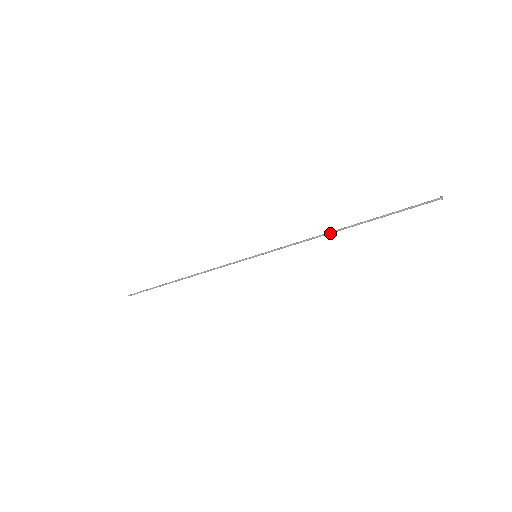
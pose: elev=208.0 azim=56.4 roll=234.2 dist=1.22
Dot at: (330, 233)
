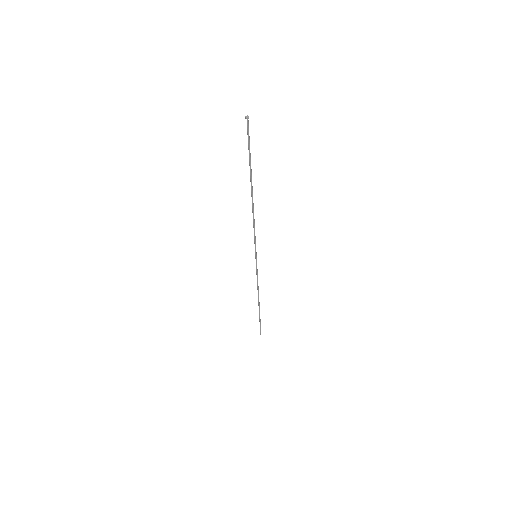
Dot at: (252, 205)
